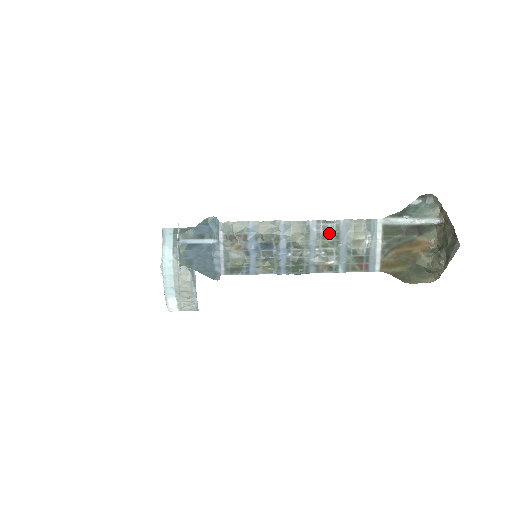
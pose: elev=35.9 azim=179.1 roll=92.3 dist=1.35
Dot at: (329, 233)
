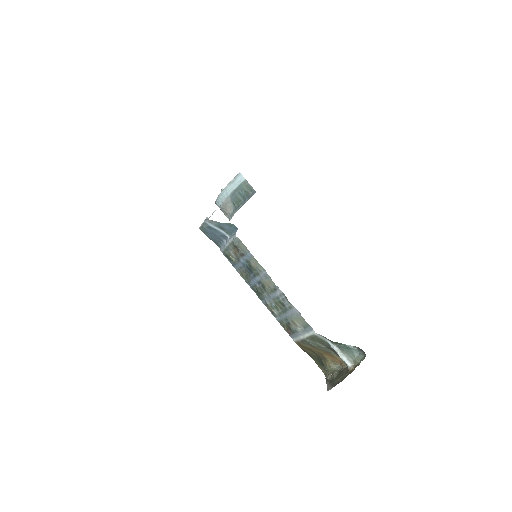
Dot at: (284, 304)
